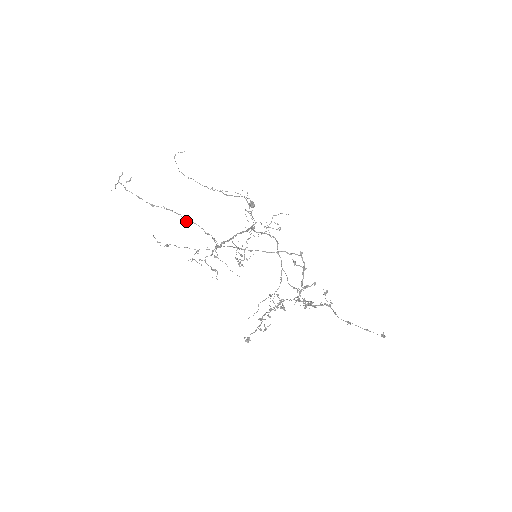
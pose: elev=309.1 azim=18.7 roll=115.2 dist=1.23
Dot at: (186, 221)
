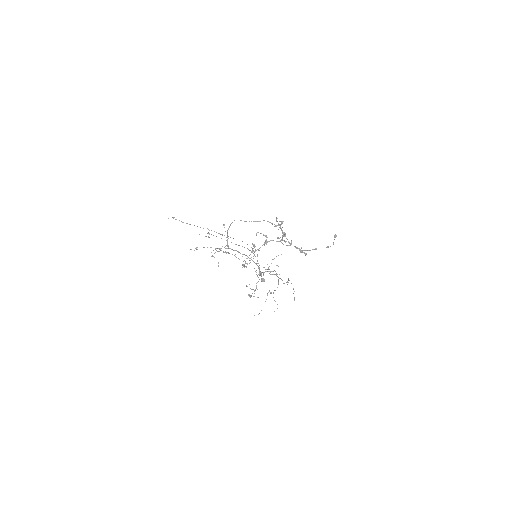
Dot at: occluded
